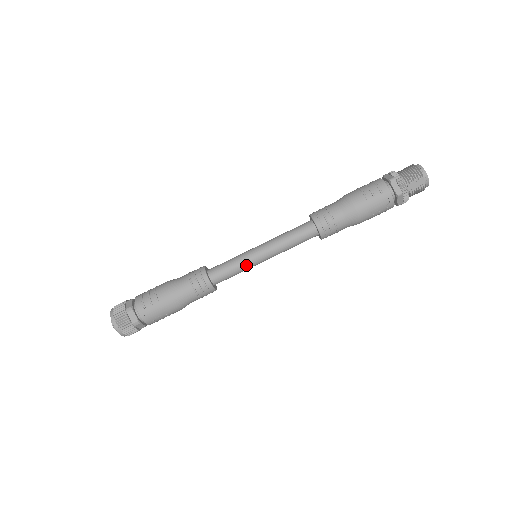
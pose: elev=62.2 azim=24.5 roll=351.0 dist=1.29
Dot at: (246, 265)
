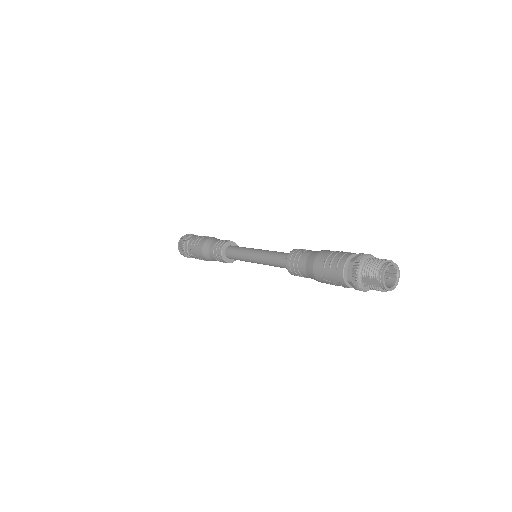
Dot at: (244, 258)
